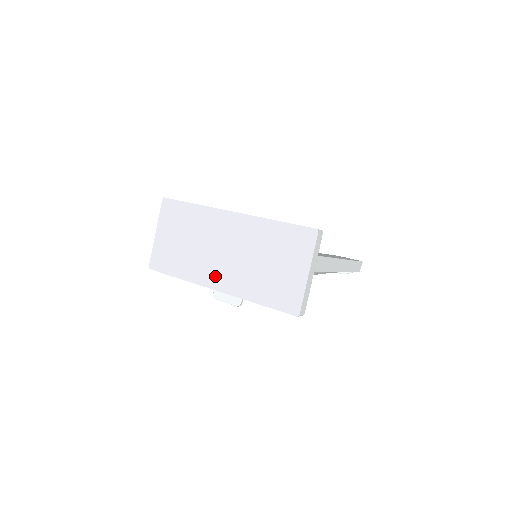
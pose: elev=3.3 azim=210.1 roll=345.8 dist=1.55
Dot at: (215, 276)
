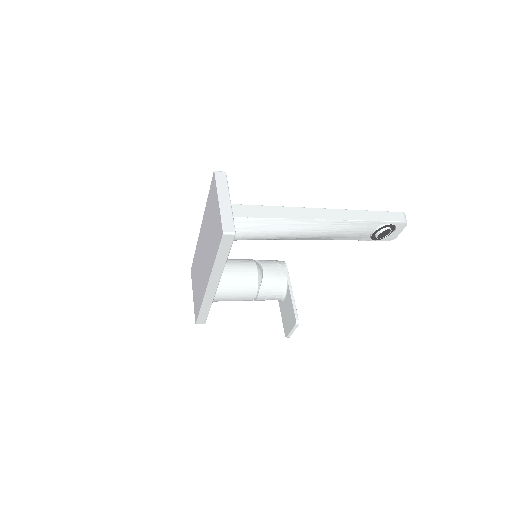
Dot at: (205, 277)
